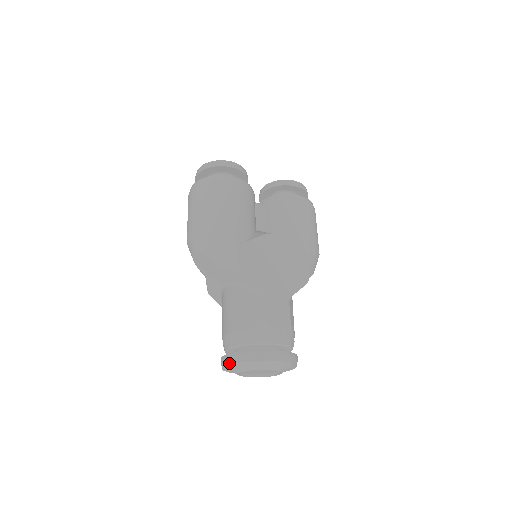
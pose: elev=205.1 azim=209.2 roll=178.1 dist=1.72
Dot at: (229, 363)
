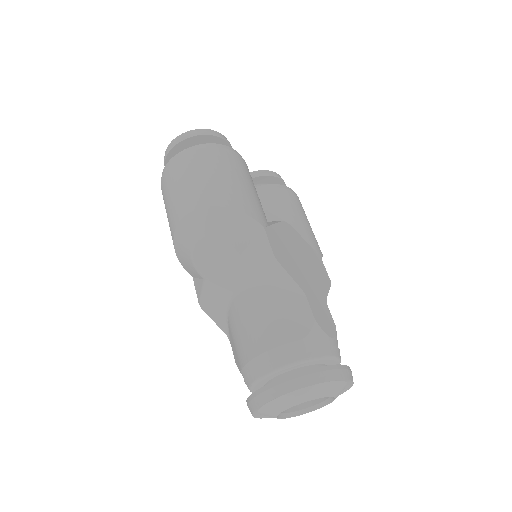
Dot at: (281, 393)
